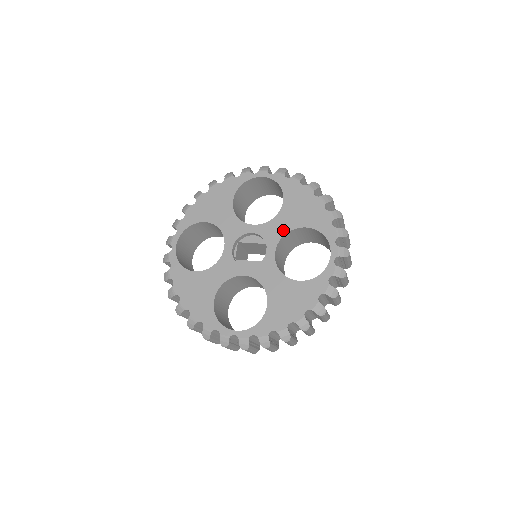
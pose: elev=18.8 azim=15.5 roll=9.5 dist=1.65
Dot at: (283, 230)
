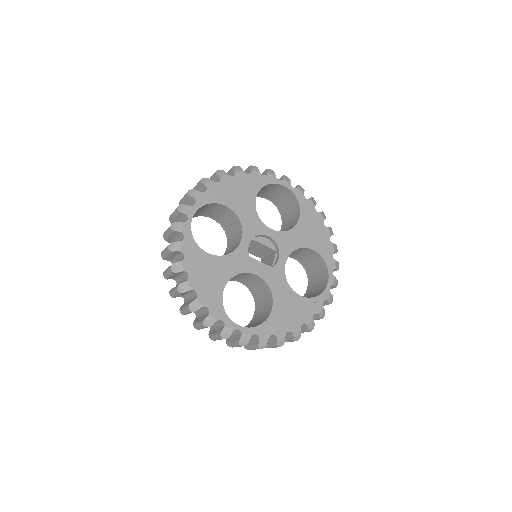
Dot at: (295, 245)
